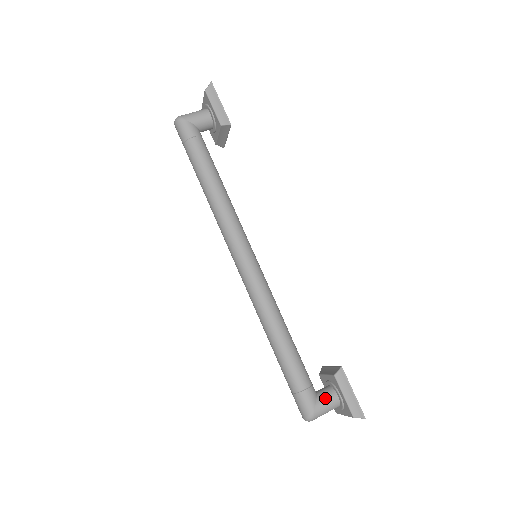
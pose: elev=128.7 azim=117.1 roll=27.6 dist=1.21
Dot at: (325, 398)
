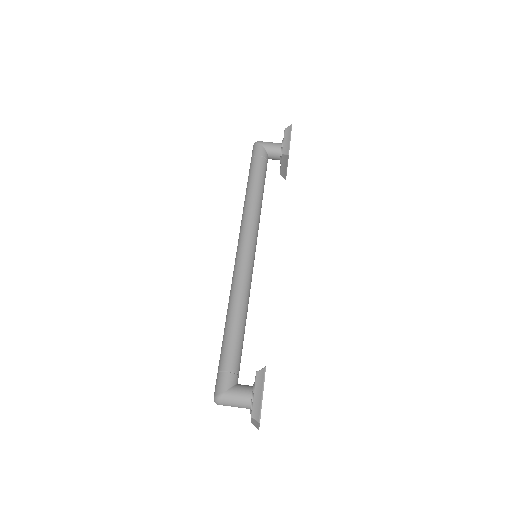
Dot at: (240, 390)
